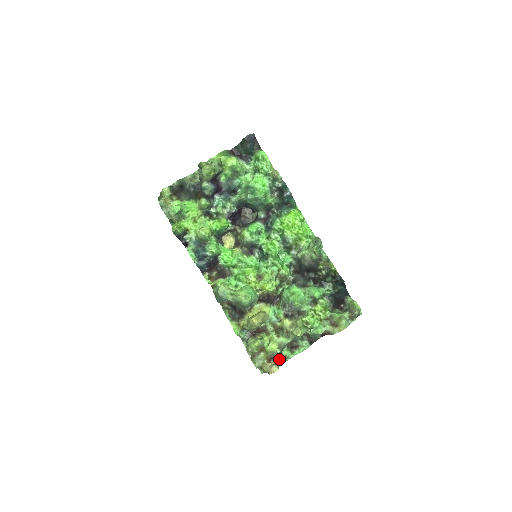
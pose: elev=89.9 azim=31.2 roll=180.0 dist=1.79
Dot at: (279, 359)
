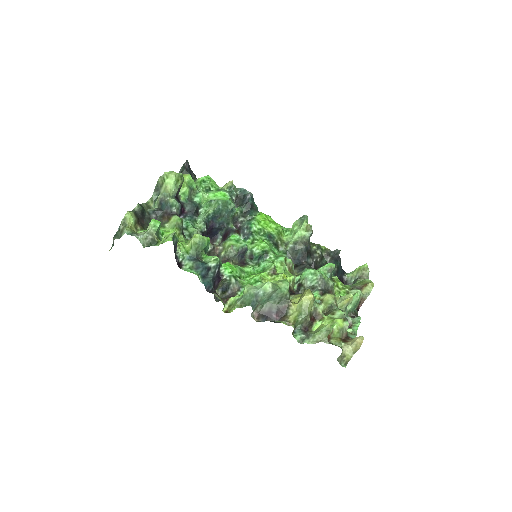
Dot at: (350, 337)
